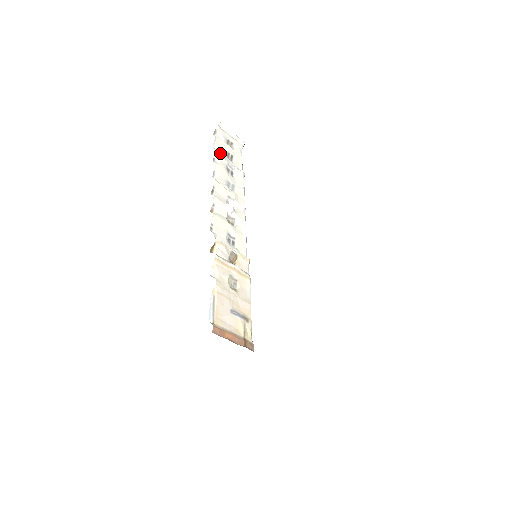
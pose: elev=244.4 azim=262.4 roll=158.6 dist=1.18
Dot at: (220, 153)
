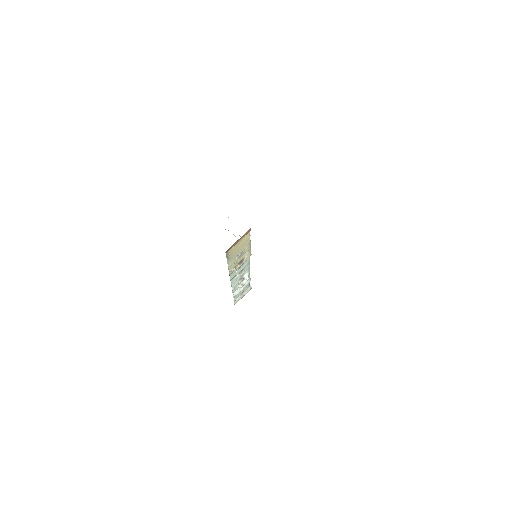
Dot at: occluded
